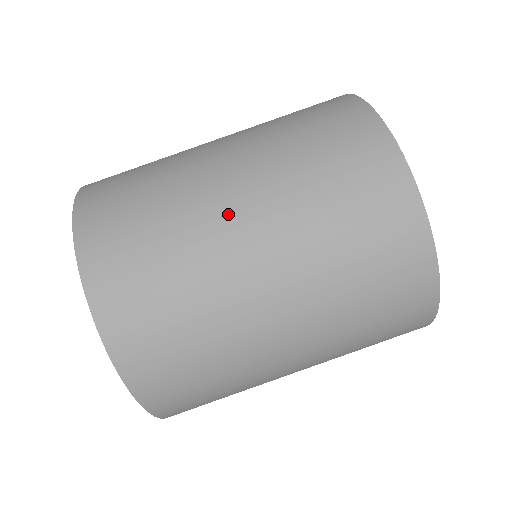
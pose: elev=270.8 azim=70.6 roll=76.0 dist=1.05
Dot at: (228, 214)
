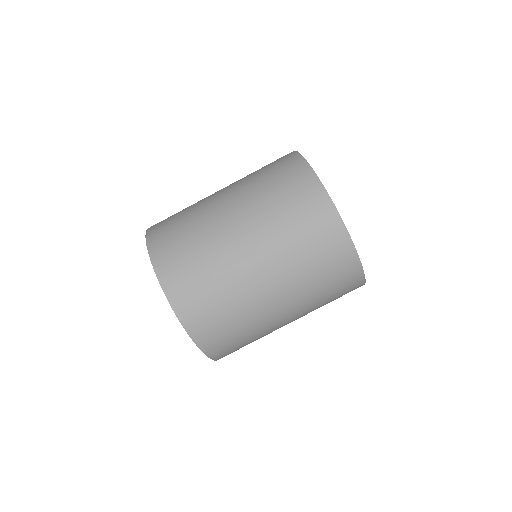
Dot at: (218, 201)
